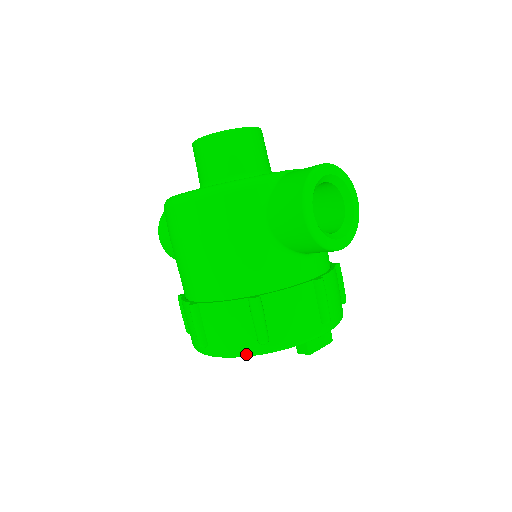
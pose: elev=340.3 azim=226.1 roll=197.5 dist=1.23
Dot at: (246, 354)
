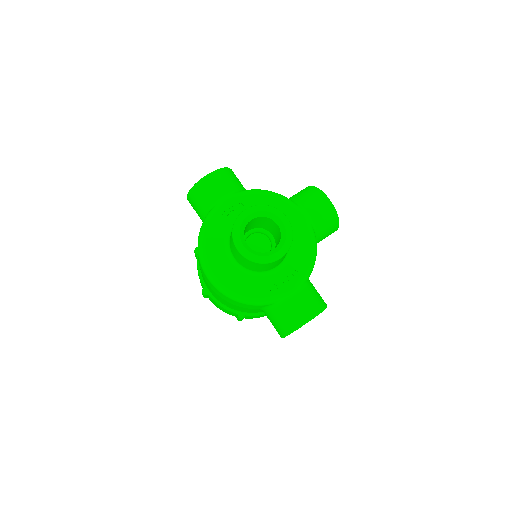
Dot at: occluded
